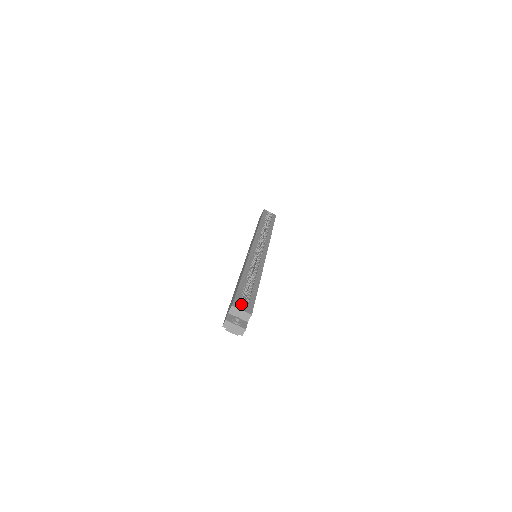
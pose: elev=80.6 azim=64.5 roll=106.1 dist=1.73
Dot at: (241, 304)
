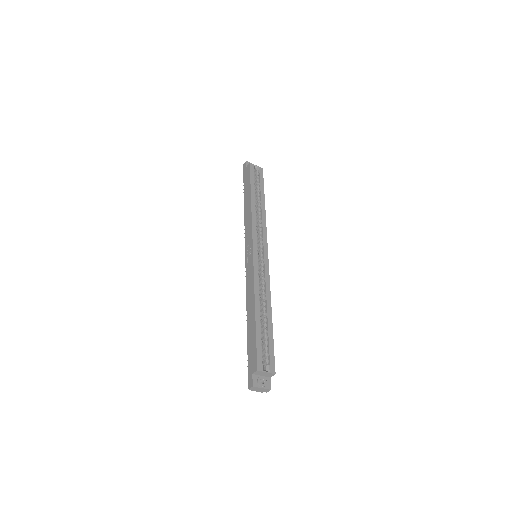
Dot at: (263, 360)
